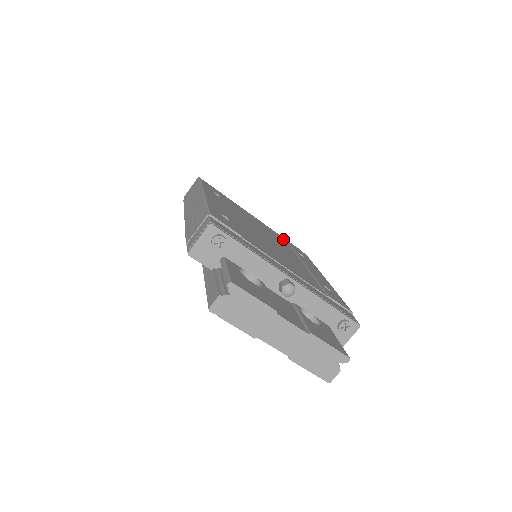
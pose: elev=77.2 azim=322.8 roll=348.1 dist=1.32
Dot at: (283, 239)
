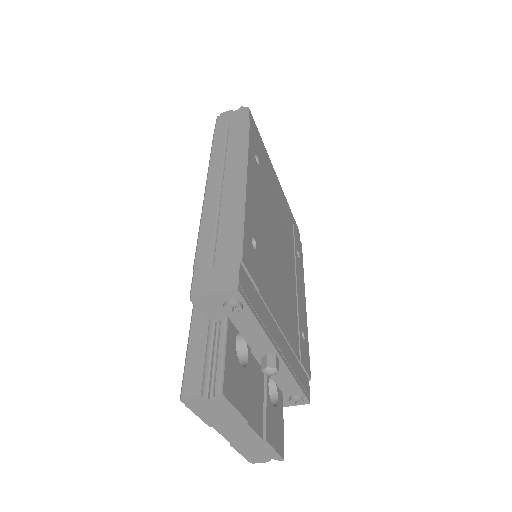
Dot at: (291, 222)
